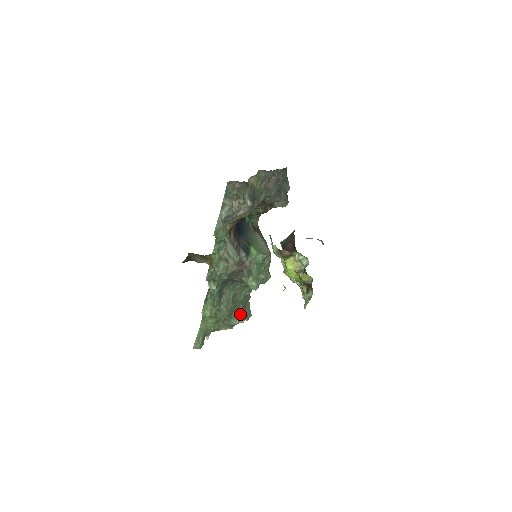
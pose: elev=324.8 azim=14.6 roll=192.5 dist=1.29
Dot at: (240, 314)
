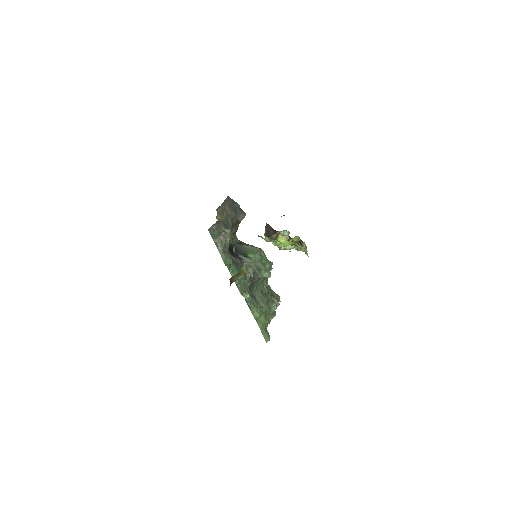
Dot at: (273, 301)
